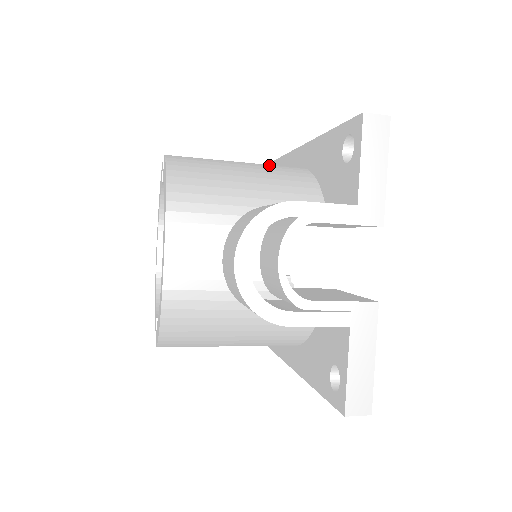
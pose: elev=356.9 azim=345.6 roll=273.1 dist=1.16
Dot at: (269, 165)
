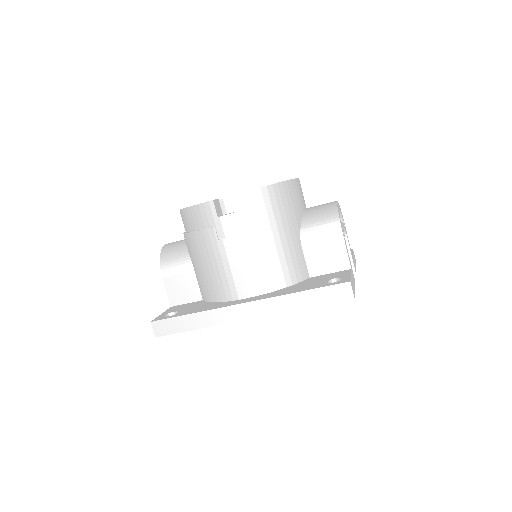
Dot at: occluded
